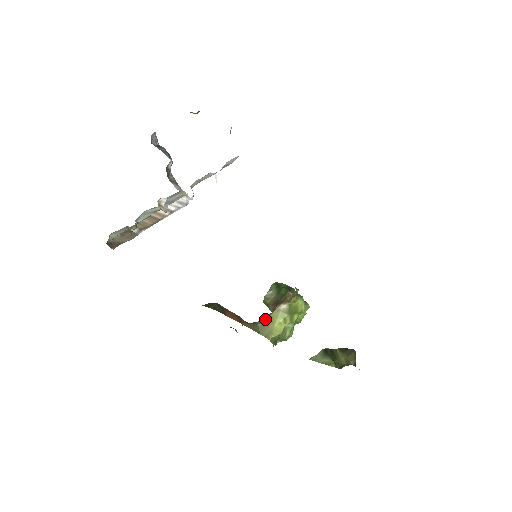
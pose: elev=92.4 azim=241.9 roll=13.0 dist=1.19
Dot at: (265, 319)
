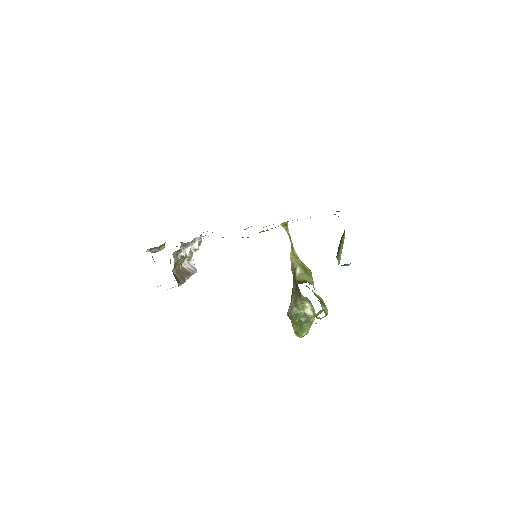
Dot at: (298, 282)
